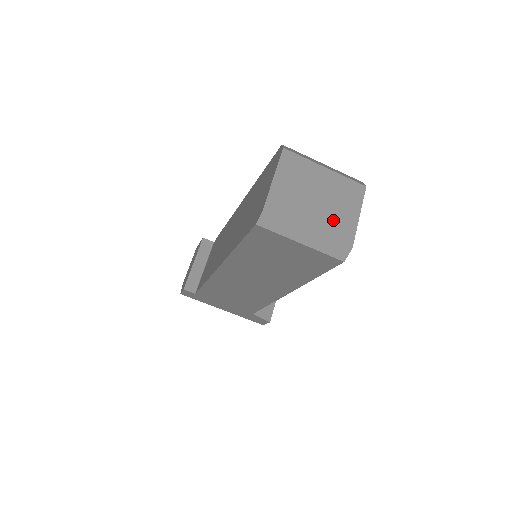
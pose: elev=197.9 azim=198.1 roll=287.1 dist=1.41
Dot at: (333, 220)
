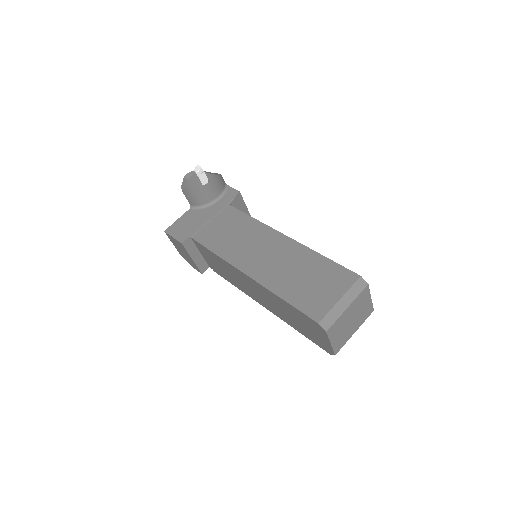
Dot at: (362, 316)
